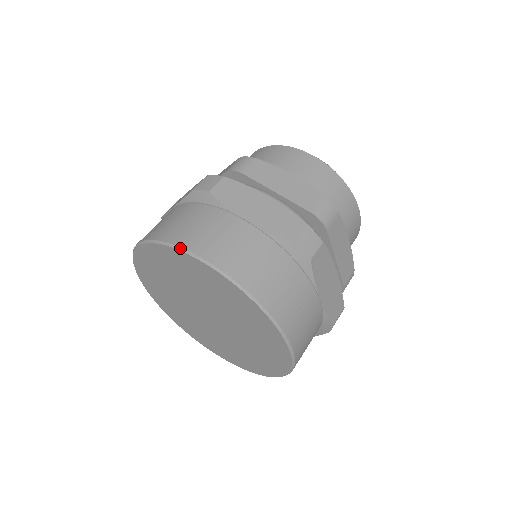
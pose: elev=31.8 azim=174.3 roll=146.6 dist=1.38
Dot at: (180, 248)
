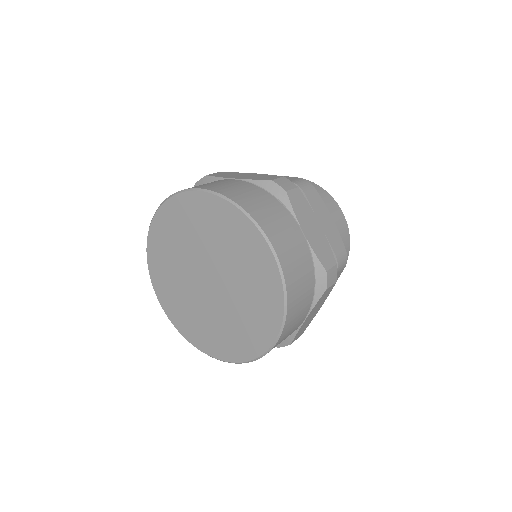
Dot at: (178, 192)
